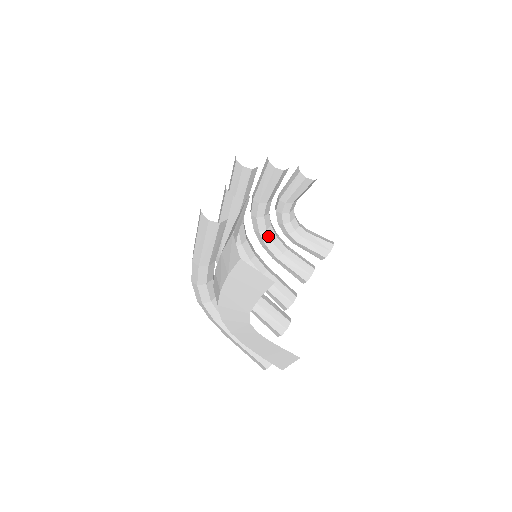
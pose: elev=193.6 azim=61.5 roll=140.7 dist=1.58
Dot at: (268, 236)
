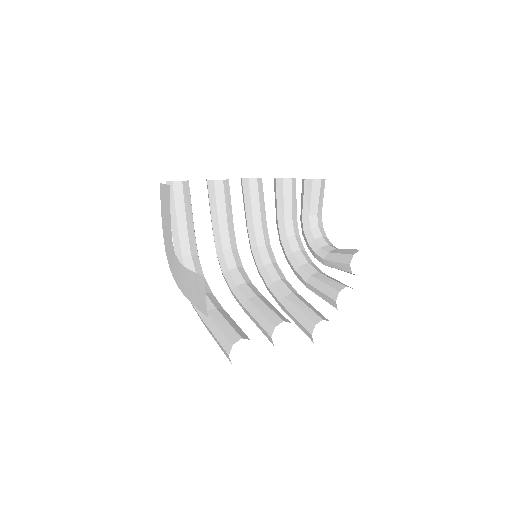
Dot at: (295, 259)
